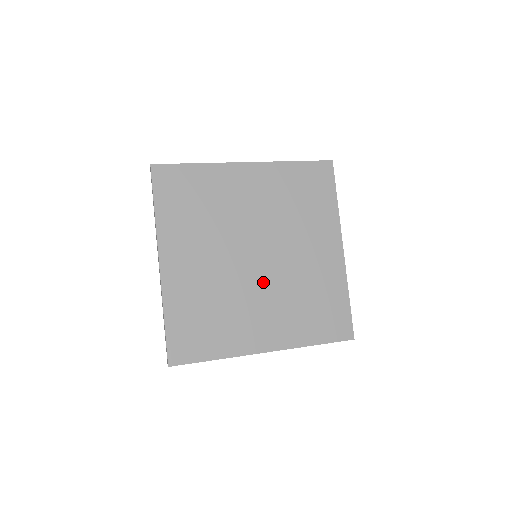
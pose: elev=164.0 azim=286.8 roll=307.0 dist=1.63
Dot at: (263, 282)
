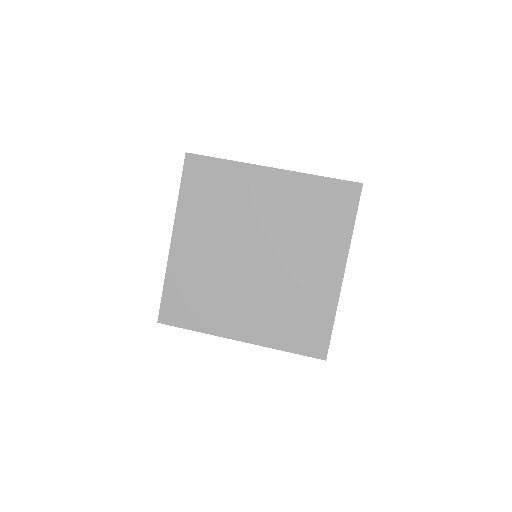
Dot at: (254, 281)
